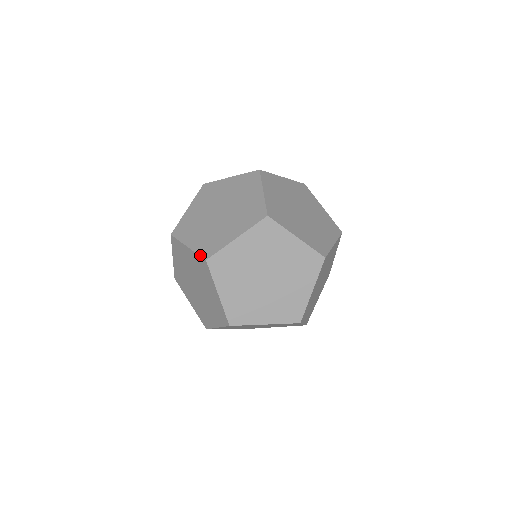
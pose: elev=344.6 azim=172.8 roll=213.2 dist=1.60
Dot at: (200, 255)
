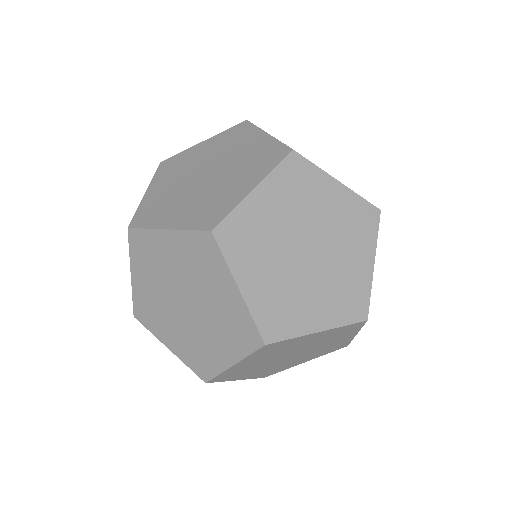
Dot at: (258, 327)
